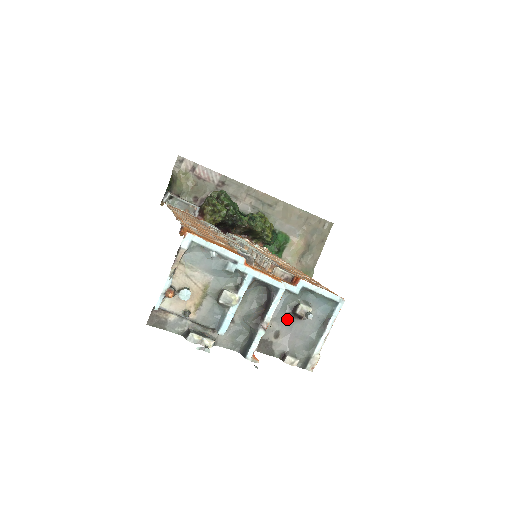
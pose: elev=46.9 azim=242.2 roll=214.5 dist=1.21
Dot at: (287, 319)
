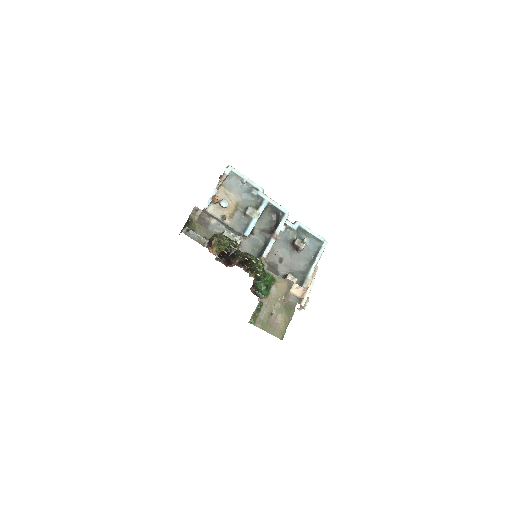
Dot at: (288, 250)
